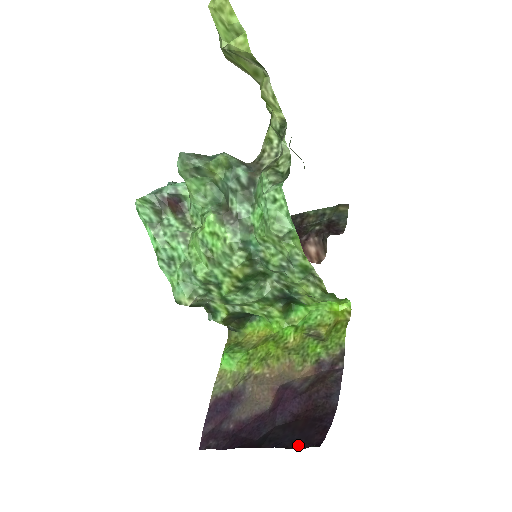
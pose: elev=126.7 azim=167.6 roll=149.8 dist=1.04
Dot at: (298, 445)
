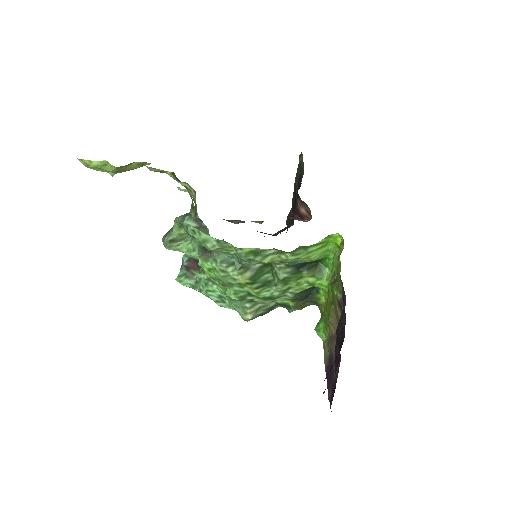
Dot at: occluded
